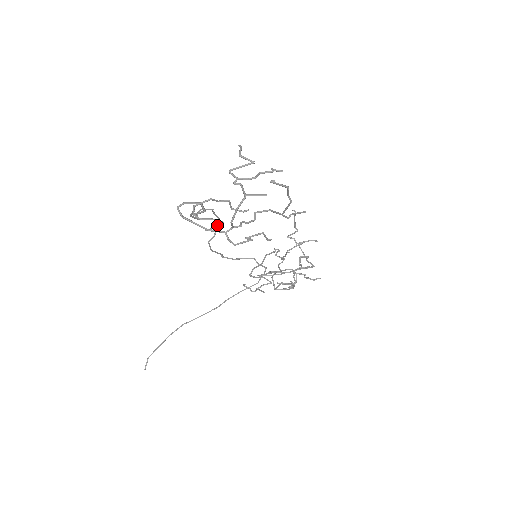
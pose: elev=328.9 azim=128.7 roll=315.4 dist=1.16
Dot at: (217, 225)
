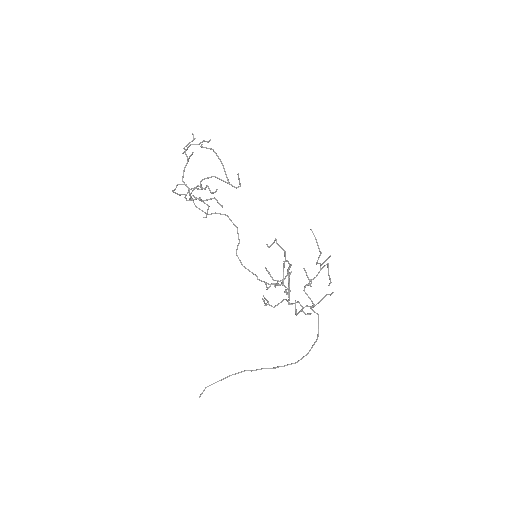
Dot at: (207, 210)
